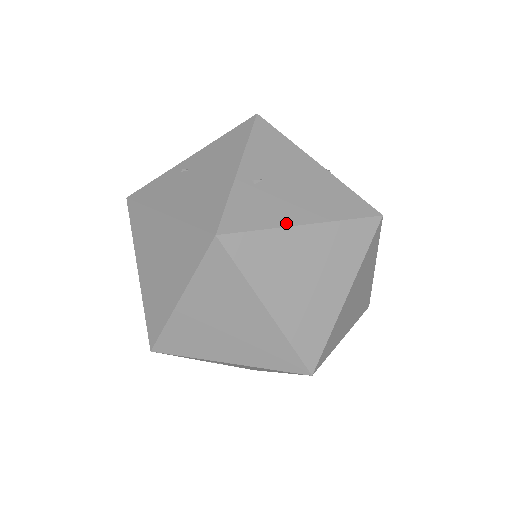
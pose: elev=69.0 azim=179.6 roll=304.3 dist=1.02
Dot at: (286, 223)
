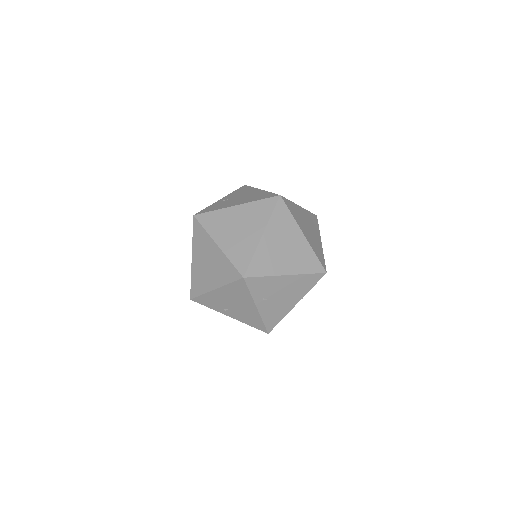
Dot at: (227, 207)
